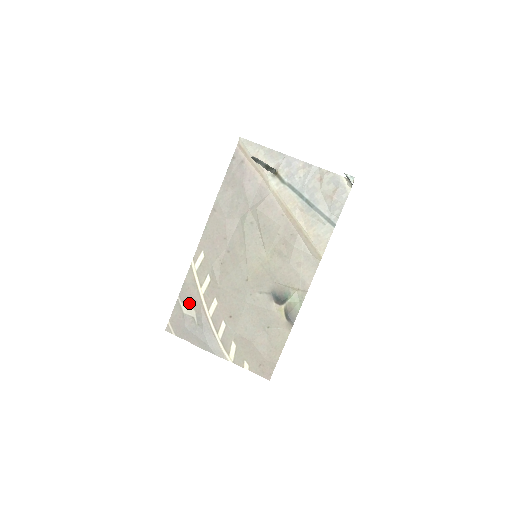
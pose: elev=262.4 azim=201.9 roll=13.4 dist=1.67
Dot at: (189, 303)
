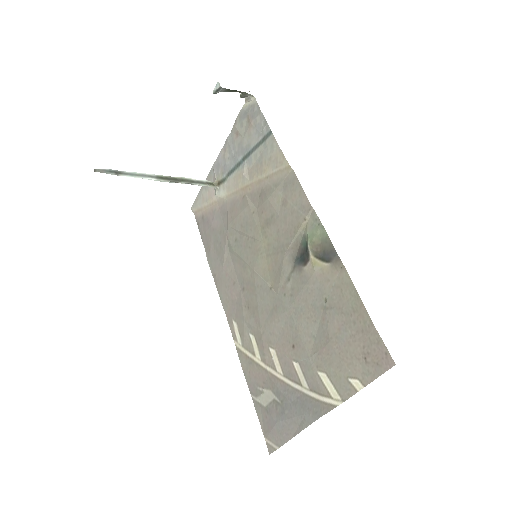
Dot at: (261, 388)
